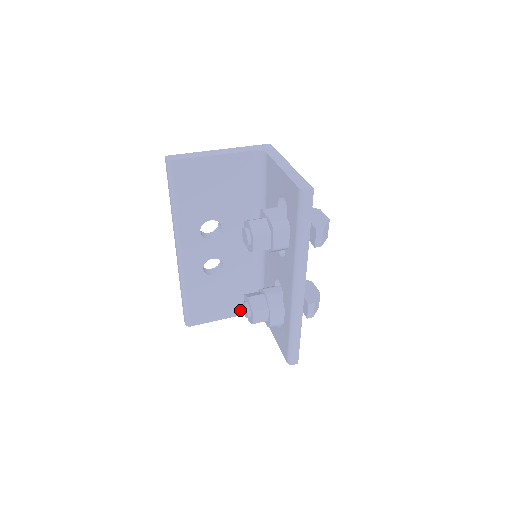
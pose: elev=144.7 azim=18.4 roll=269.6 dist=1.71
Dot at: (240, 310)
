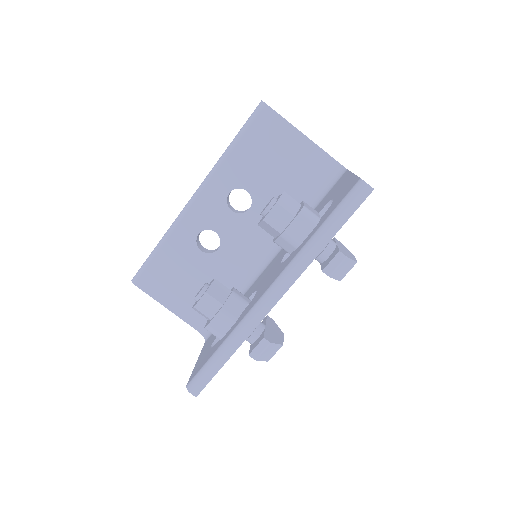
Dot at: (190, 316)
